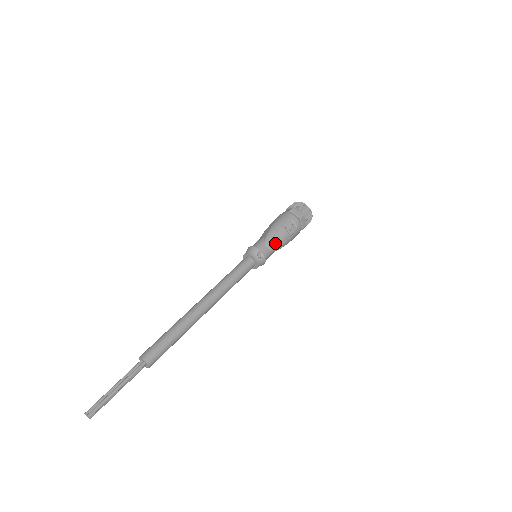
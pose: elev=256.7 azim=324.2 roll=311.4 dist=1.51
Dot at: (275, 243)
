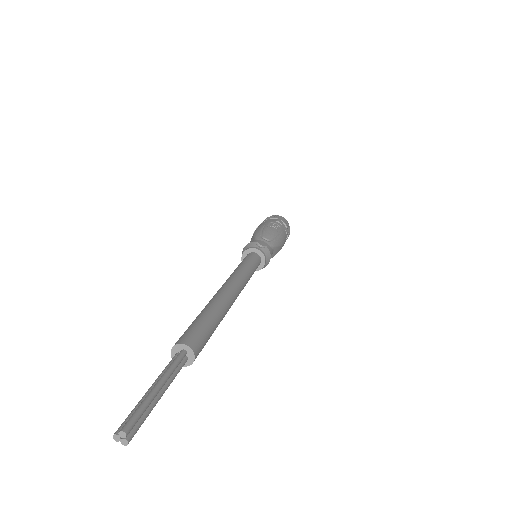
Dot at: (268, 237)
